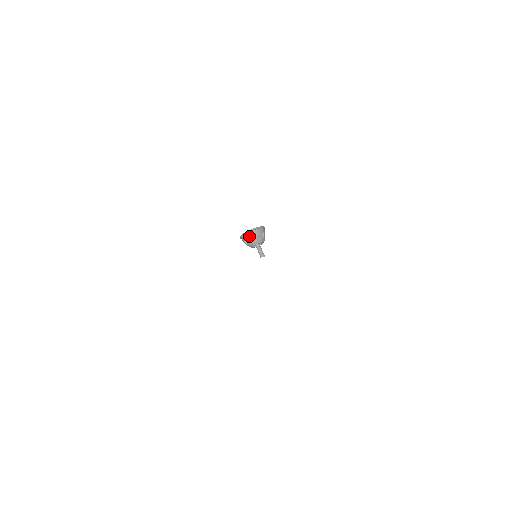
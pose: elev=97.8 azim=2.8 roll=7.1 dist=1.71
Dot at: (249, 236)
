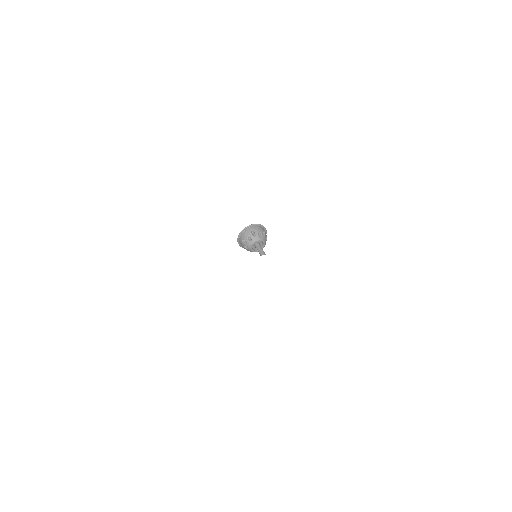
Dot at: (248, 232)
